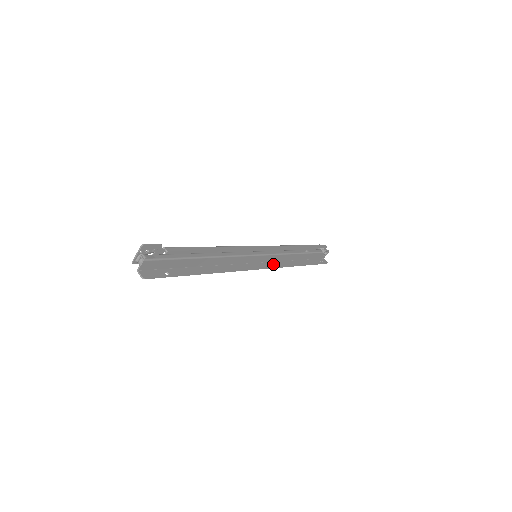
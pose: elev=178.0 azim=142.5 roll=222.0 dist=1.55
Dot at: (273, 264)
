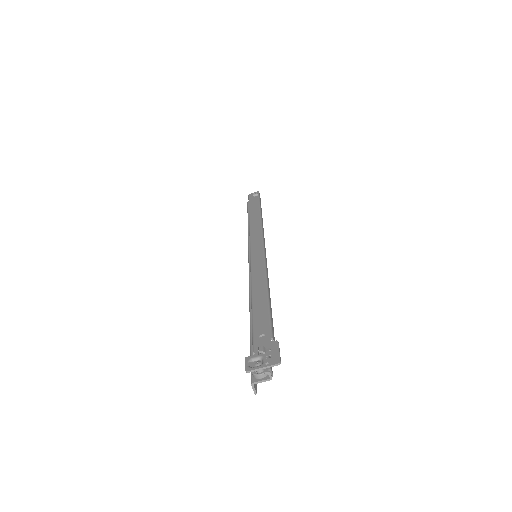
Dot at: occluded
